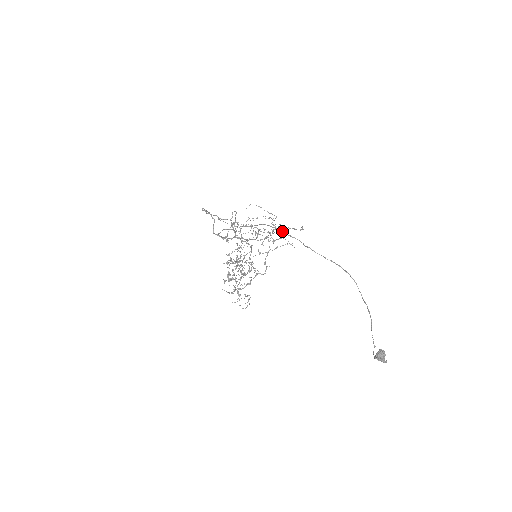
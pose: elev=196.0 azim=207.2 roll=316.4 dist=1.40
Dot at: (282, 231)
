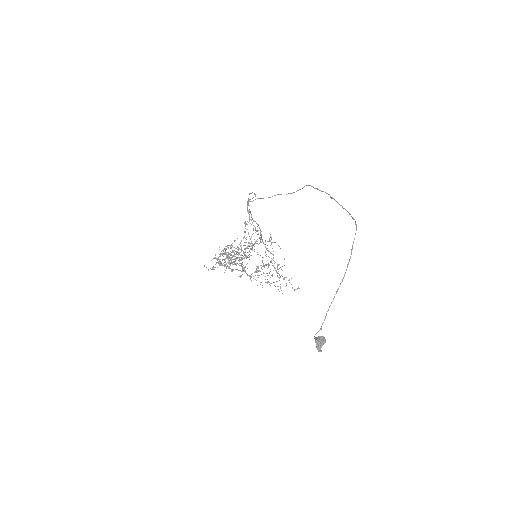
Dot at: occluded
